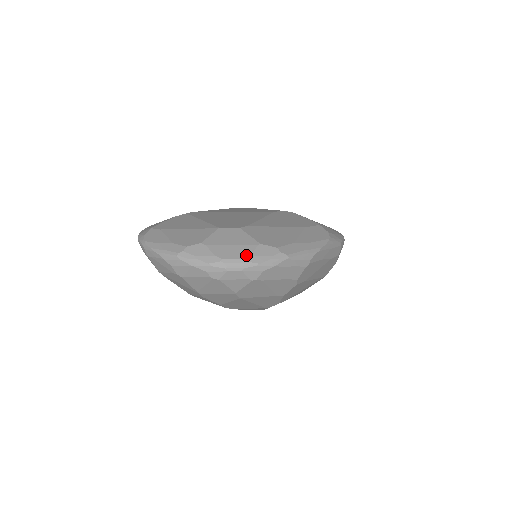
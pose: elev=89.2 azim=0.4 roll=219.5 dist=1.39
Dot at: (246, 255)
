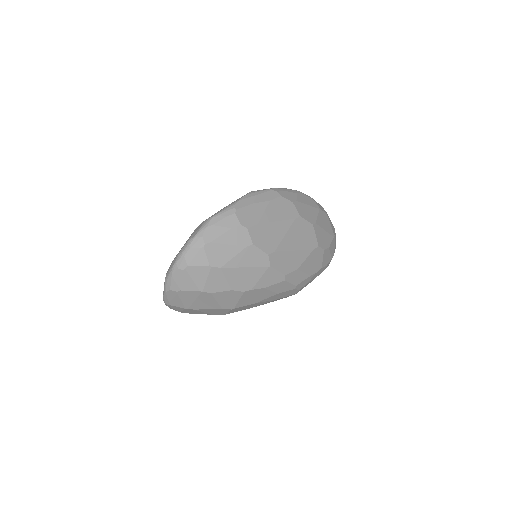
Dot at: (188, 240)
